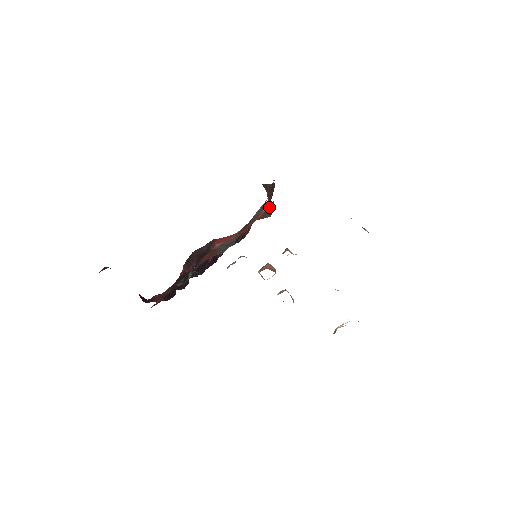
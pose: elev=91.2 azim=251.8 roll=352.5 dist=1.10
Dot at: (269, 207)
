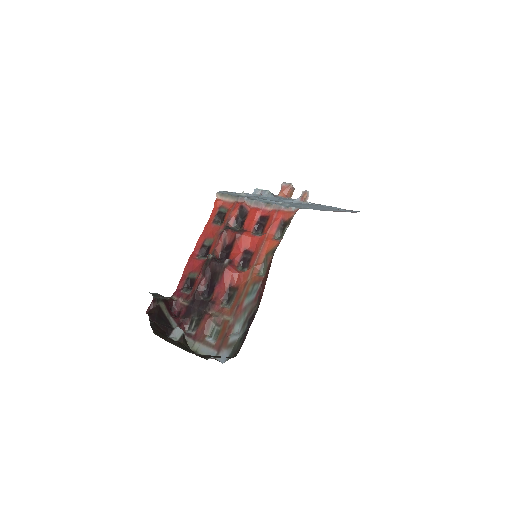
Dot at: (267, 270)
